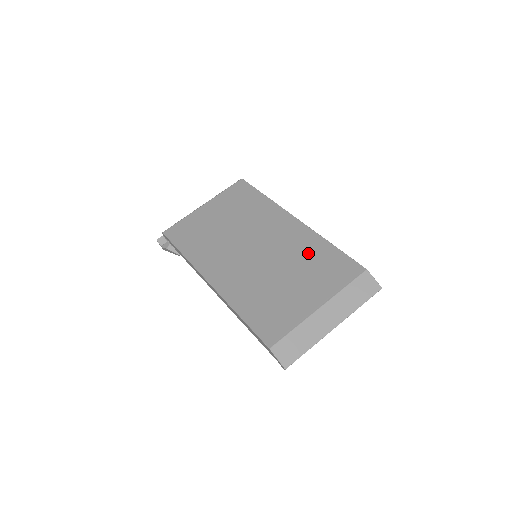
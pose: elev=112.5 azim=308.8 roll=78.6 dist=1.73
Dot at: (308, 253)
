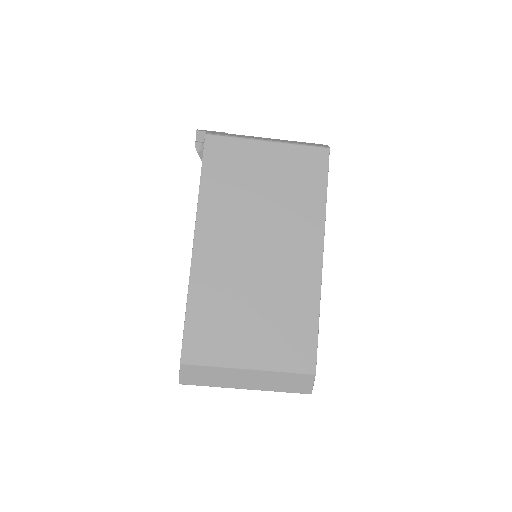
Dot at: (293, 308)
